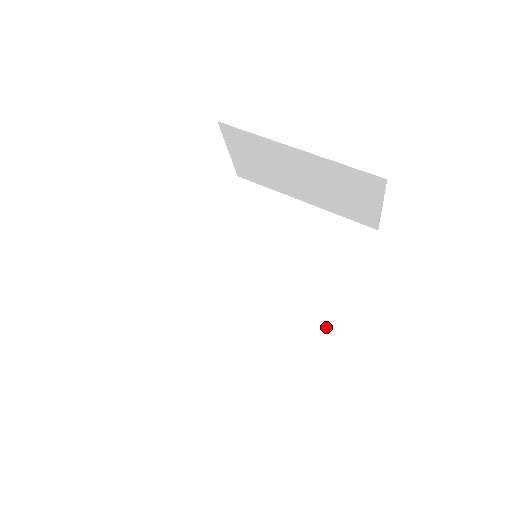
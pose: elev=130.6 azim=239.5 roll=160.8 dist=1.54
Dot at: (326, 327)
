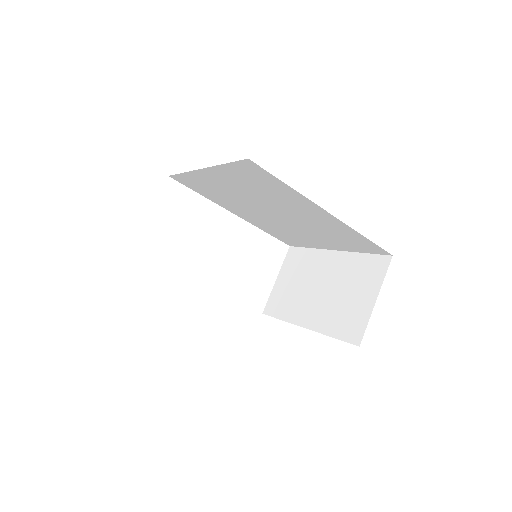
Dot at: occluded
